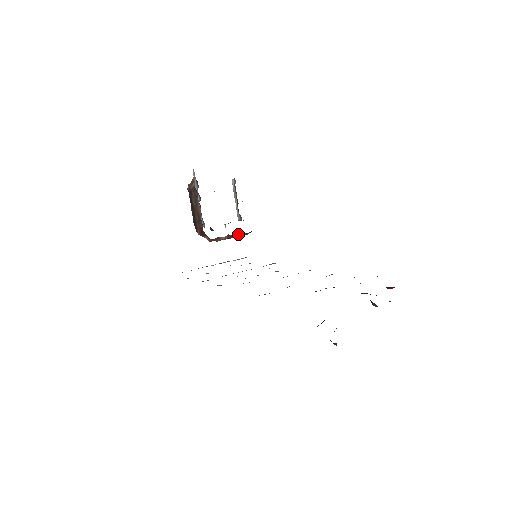
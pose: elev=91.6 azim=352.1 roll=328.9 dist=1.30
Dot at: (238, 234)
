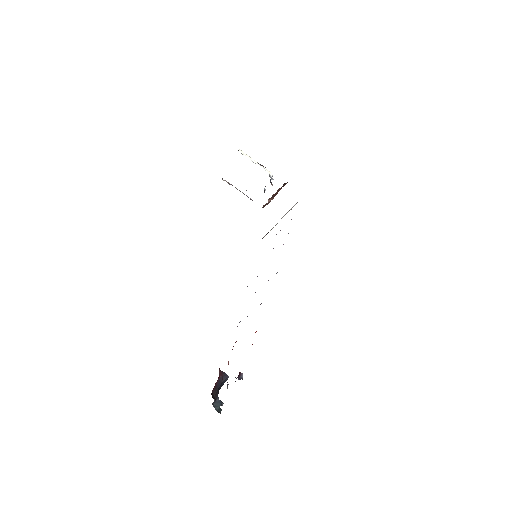
Dot at: (277, 191)
